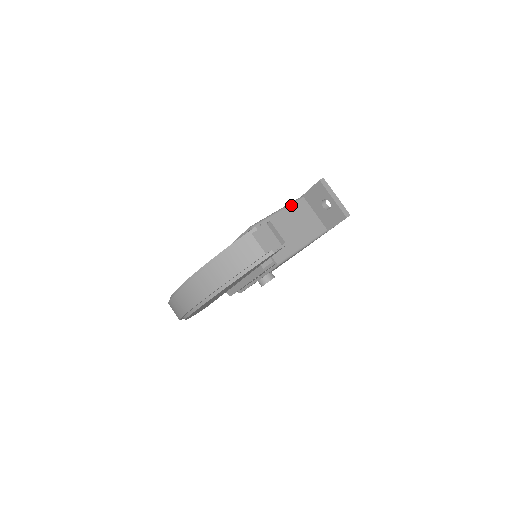
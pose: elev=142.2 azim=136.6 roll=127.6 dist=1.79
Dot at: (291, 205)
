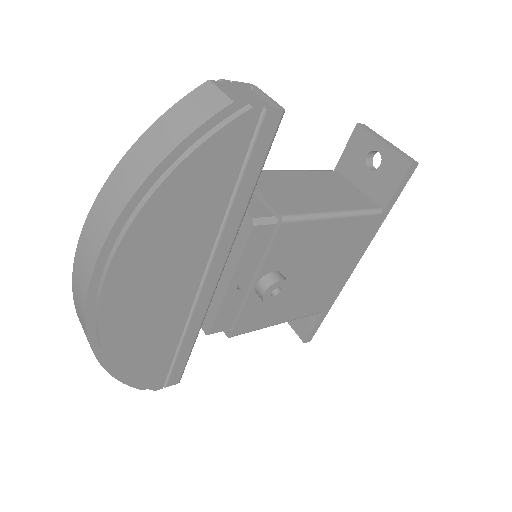
Dot at: (314, 171)
